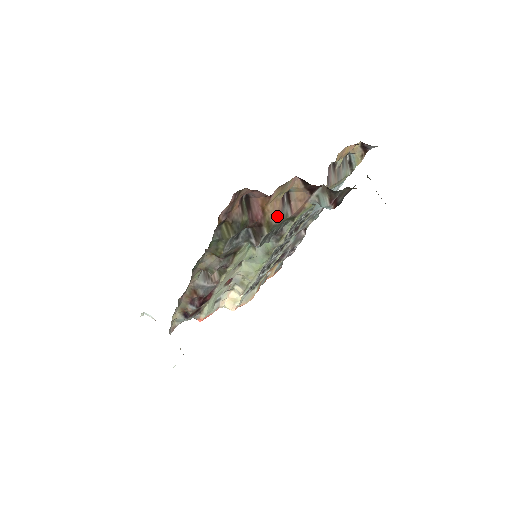
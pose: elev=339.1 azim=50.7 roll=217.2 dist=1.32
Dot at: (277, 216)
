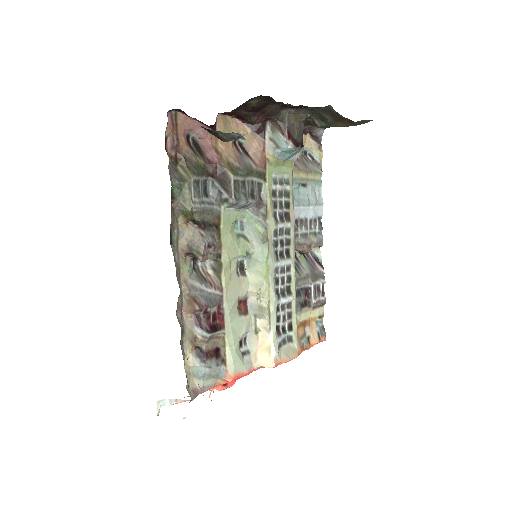
Dot at: (236, 158)
